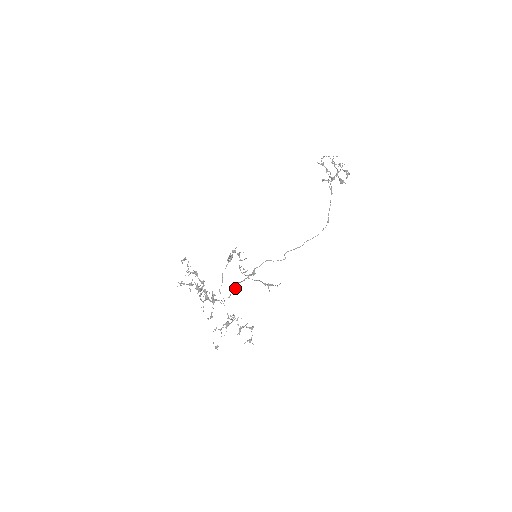
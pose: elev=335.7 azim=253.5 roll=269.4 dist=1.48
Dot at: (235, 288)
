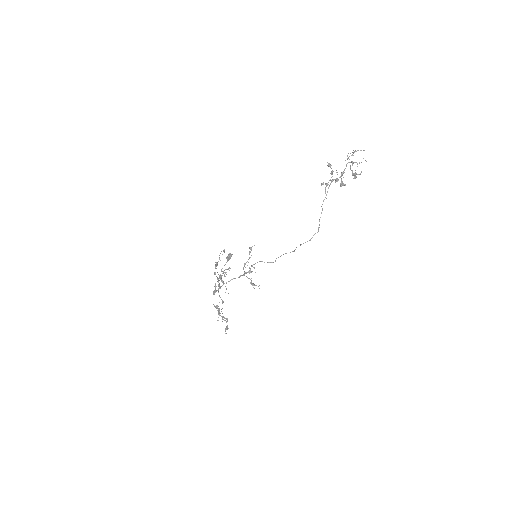
Dot at: (224, 283)
